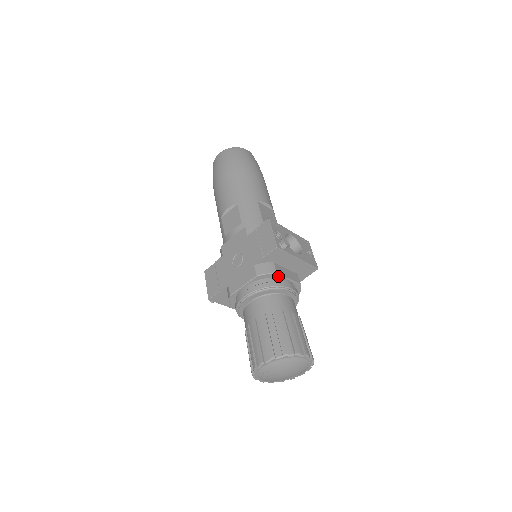
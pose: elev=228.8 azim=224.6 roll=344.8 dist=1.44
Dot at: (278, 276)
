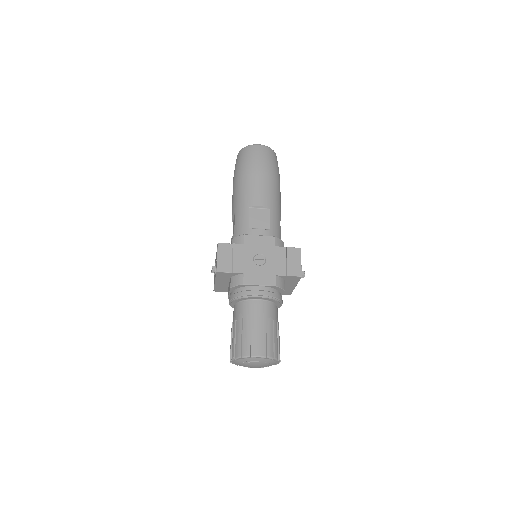
Dot at: (282, 292)
